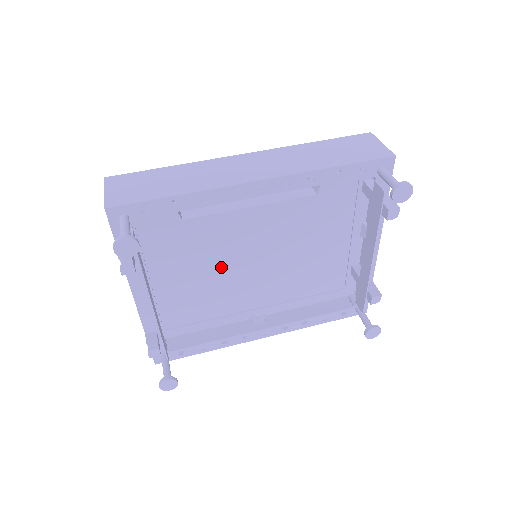
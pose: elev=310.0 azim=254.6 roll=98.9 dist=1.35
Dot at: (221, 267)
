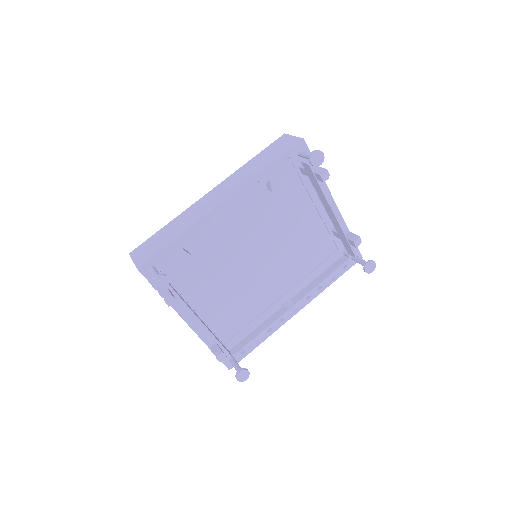
Dot at: (237, 277)
